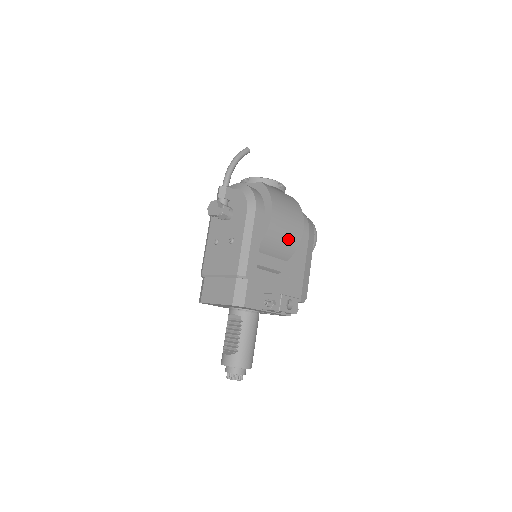
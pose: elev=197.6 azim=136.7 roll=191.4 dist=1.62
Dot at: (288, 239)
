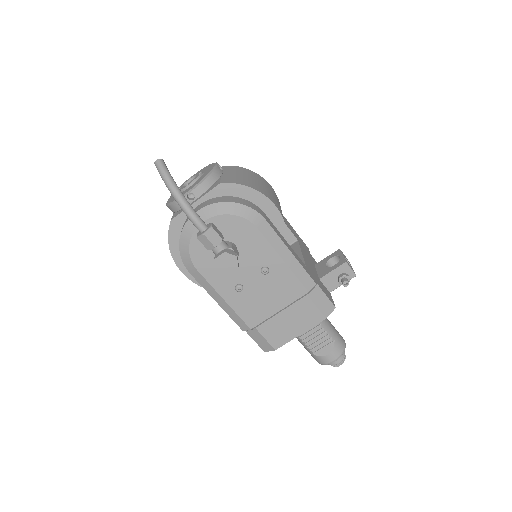
Dot at: occluded
